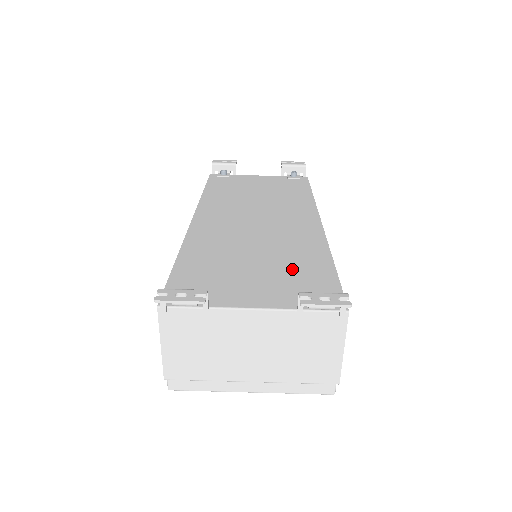
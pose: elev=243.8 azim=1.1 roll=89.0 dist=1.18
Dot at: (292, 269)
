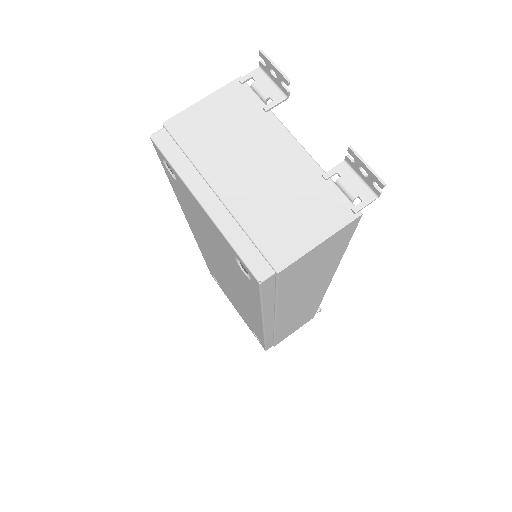
Dot at: occluded
